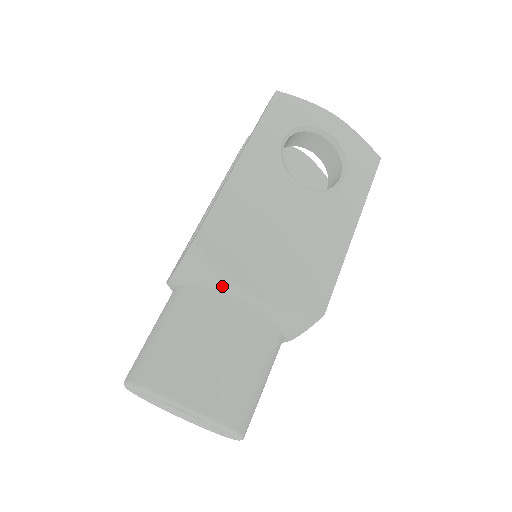
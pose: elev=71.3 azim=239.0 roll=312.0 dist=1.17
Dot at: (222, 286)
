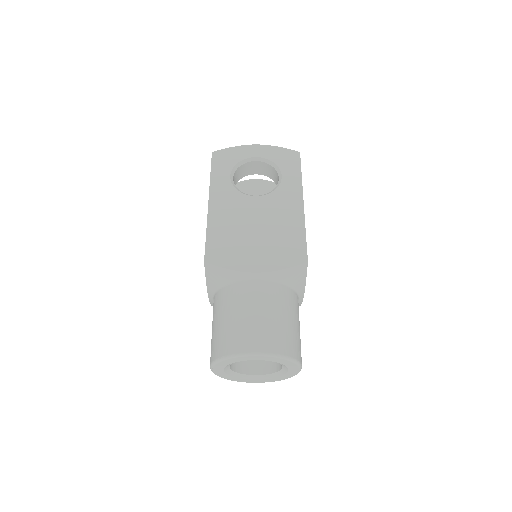
Dot at: (235, 278)
